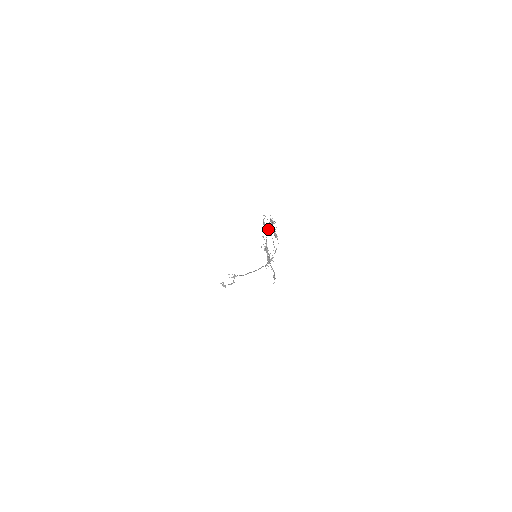
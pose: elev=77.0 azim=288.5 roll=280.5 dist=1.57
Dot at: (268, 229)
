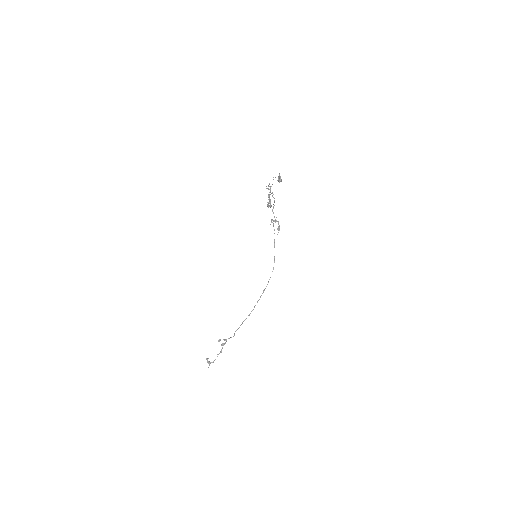
Dot at: (274, 201)
